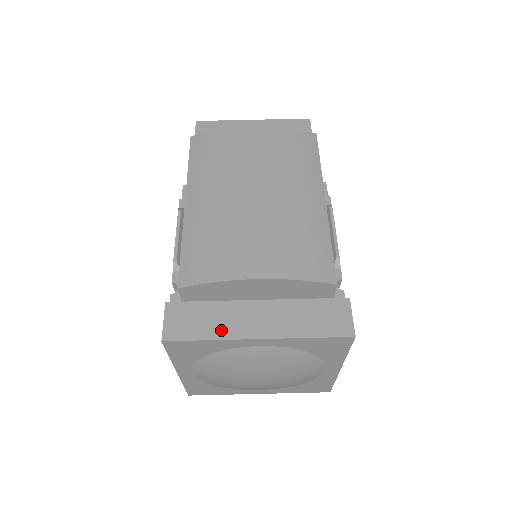
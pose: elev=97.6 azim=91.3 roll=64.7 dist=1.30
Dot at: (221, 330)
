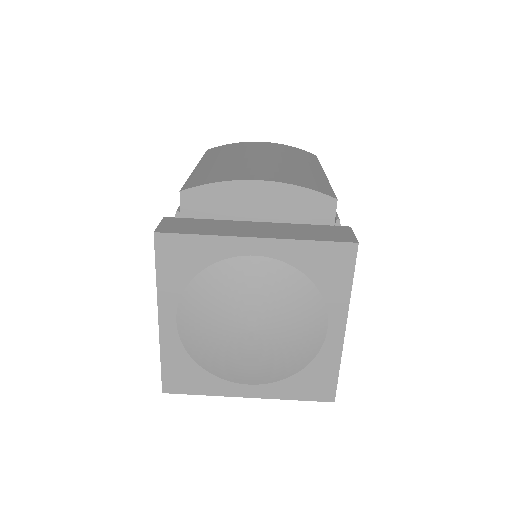
Dot at: (217, 231)
